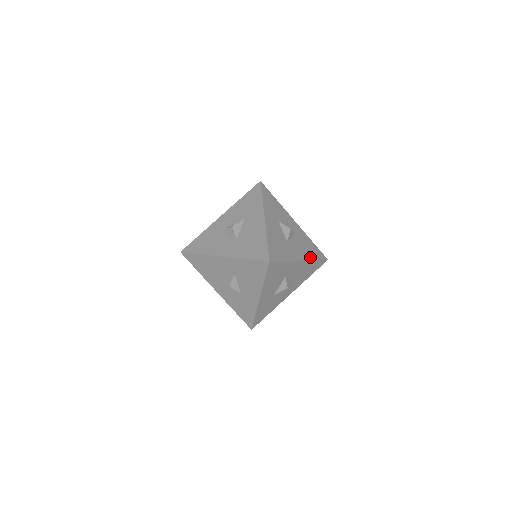
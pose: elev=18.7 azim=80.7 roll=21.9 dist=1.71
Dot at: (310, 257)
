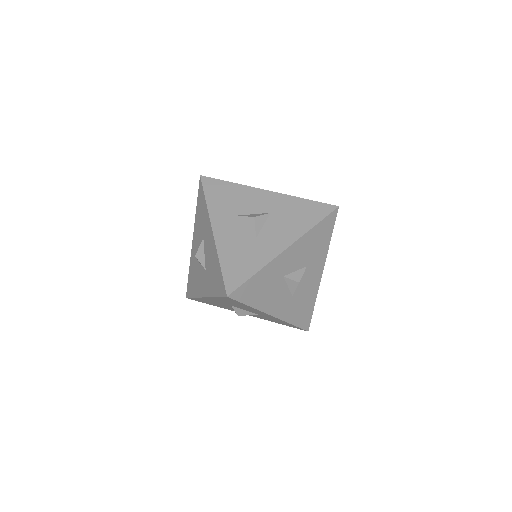
Dot at: (302, 230)
